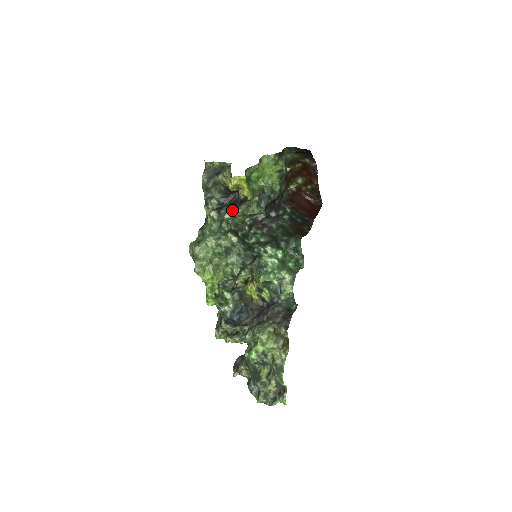
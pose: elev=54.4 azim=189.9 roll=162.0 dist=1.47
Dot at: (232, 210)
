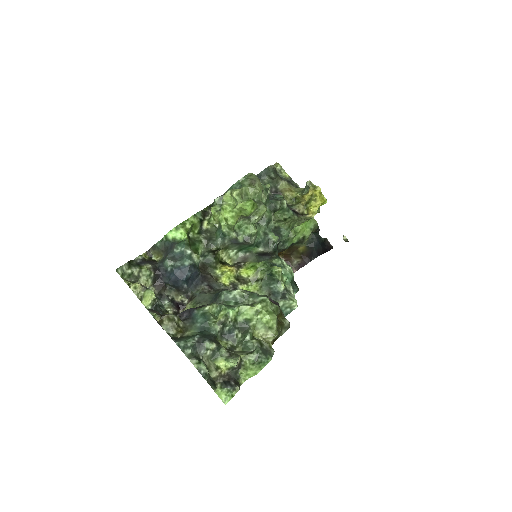
Dot at: occluded
